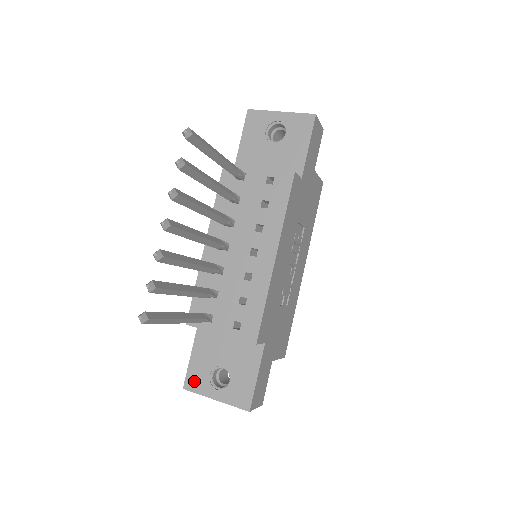
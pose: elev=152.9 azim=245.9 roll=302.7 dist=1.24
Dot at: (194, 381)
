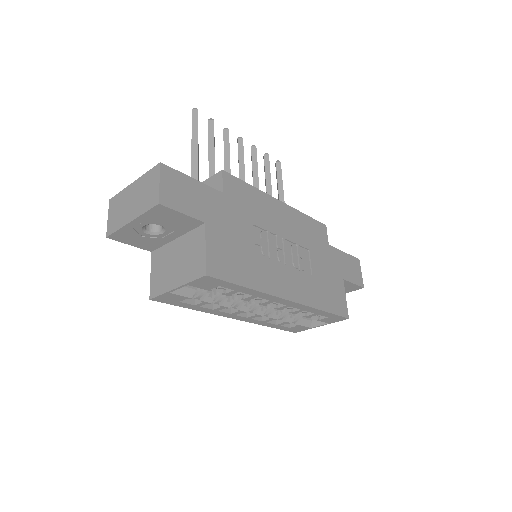
Dot at: occluded
